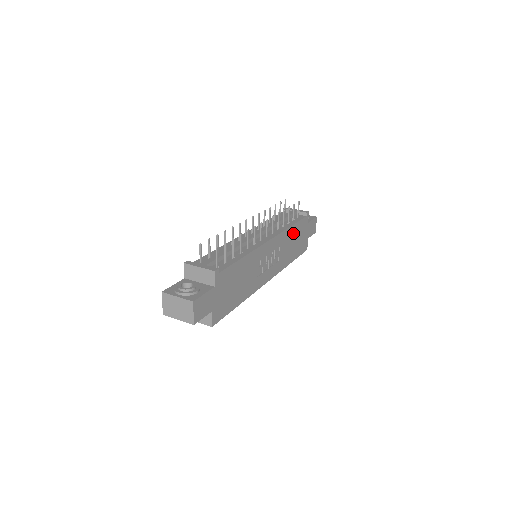
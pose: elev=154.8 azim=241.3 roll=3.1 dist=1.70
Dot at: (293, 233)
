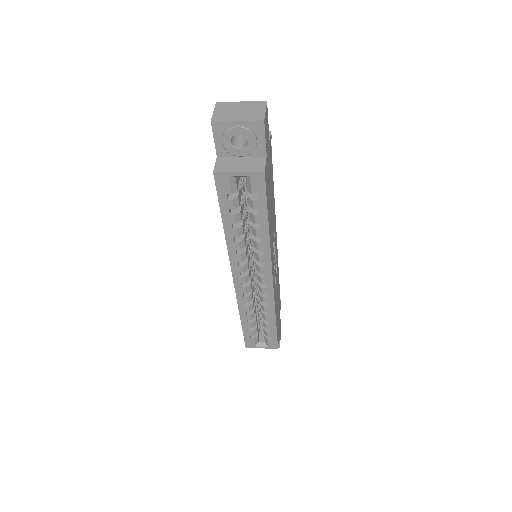
Dot at: (278, 289)
